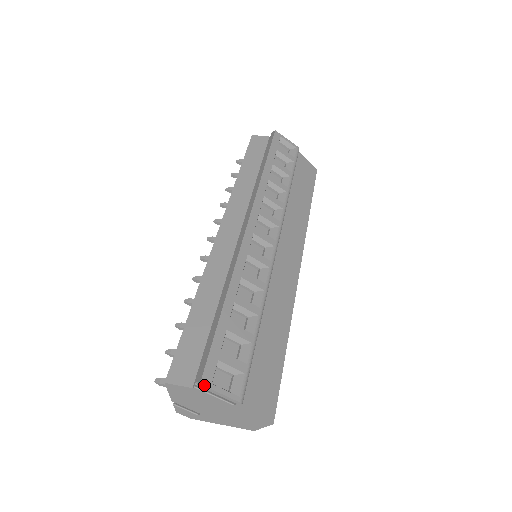
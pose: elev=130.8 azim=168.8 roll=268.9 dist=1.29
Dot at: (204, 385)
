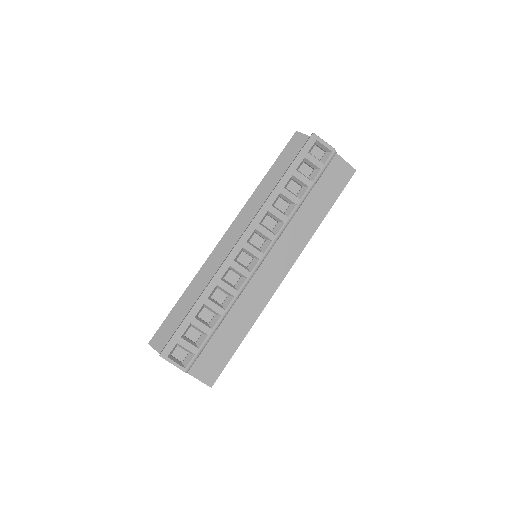
Dot at: (162, 357)
